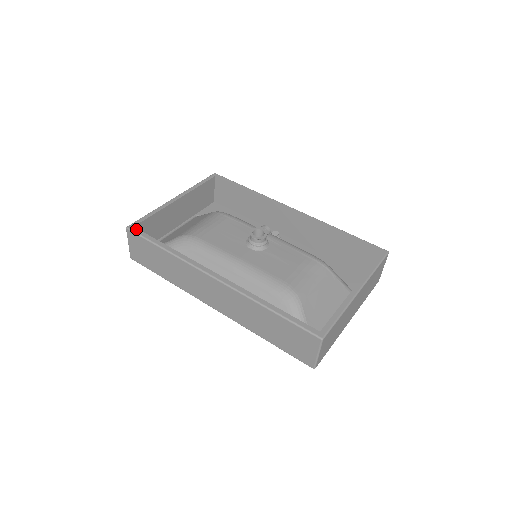
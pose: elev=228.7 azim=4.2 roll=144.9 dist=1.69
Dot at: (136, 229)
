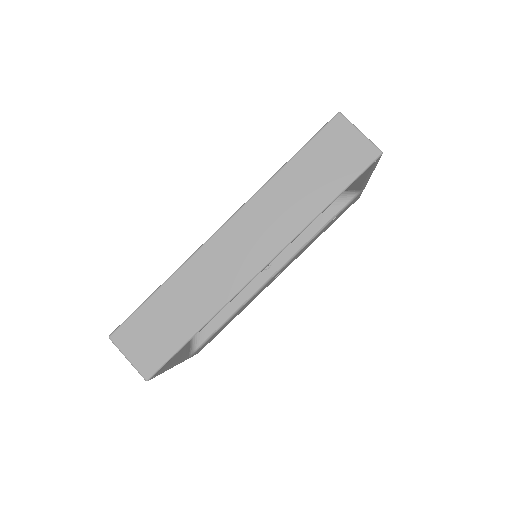
Dot at: (120, 326)
